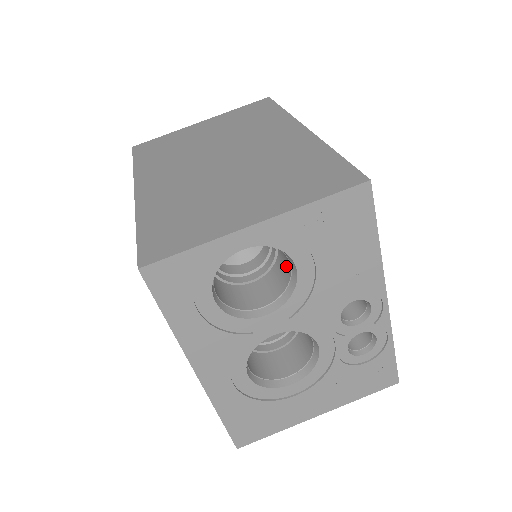
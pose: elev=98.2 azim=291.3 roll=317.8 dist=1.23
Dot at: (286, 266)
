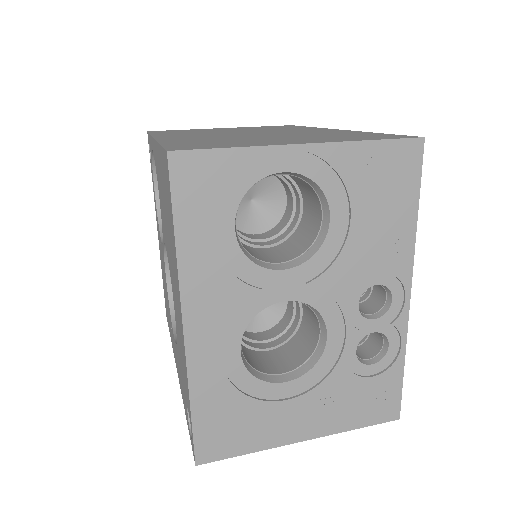
Dot at: (313, 225)
